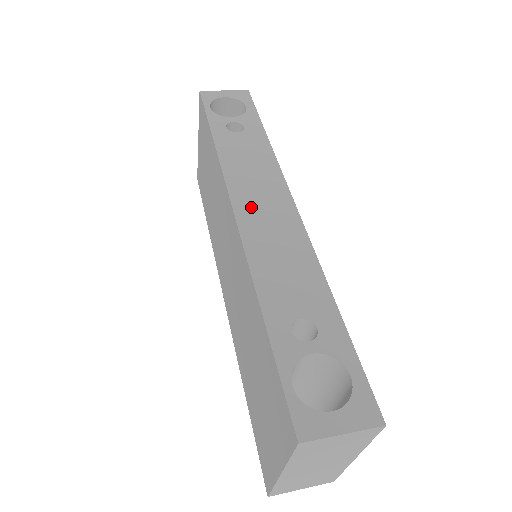
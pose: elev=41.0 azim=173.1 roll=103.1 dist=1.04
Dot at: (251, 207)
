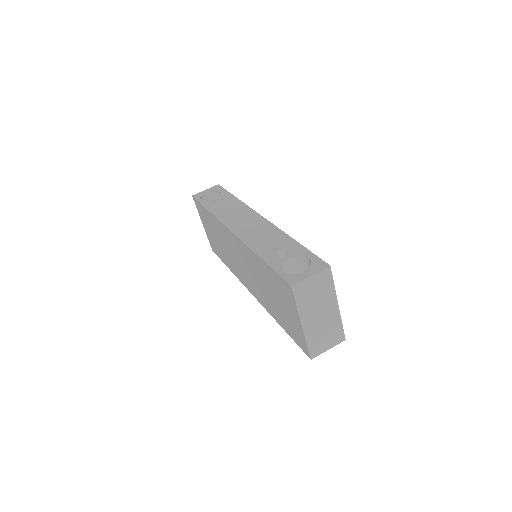
Dot at: (239, 225)
